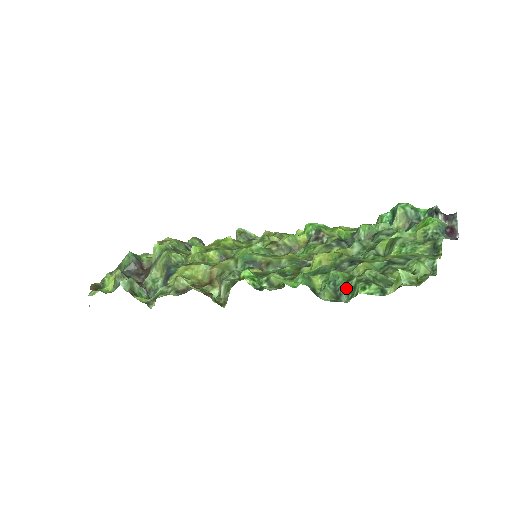
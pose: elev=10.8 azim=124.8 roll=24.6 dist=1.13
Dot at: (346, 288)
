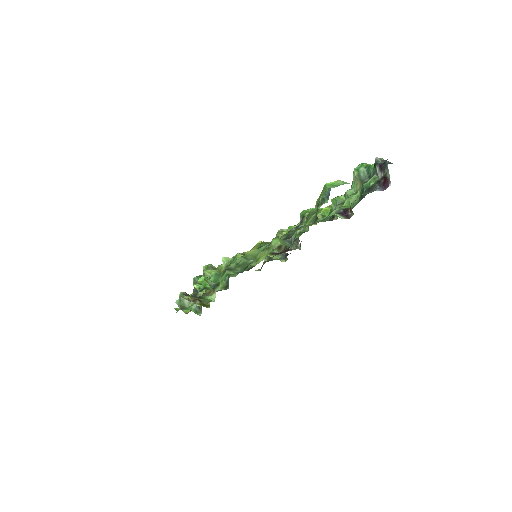
Dot at: occluded
